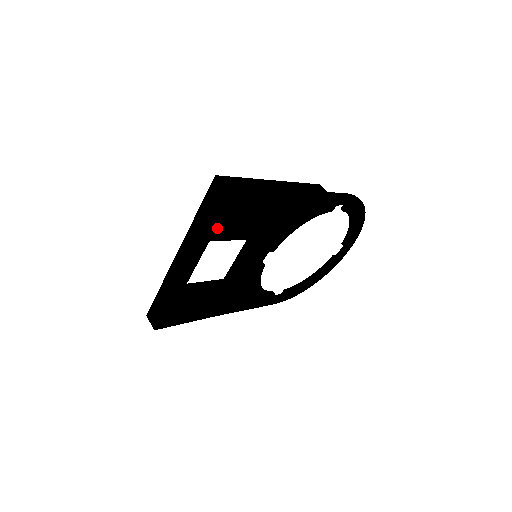
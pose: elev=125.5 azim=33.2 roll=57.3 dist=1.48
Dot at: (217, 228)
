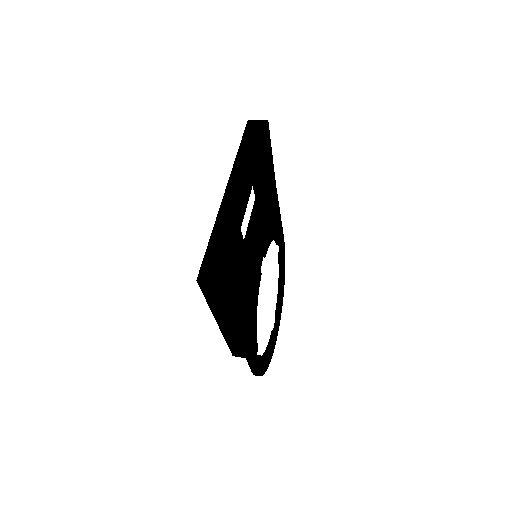
Dot at: (259, 164)
